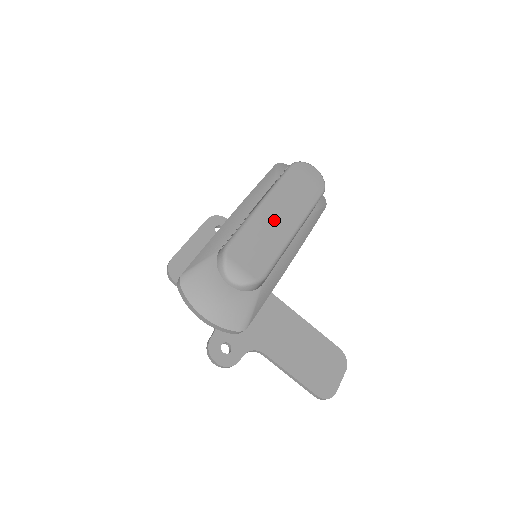
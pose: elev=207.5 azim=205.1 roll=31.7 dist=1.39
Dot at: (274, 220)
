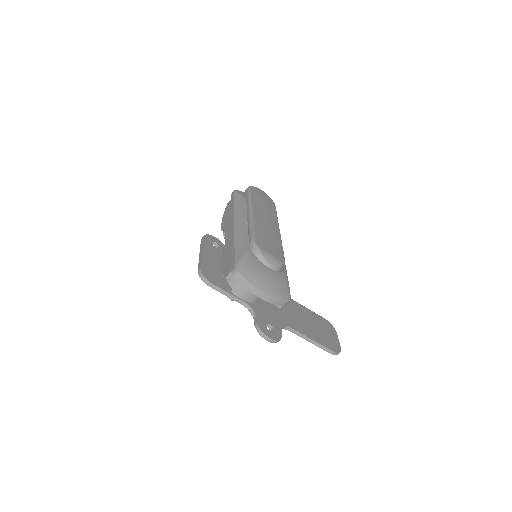
Dot at: (266, 223)
